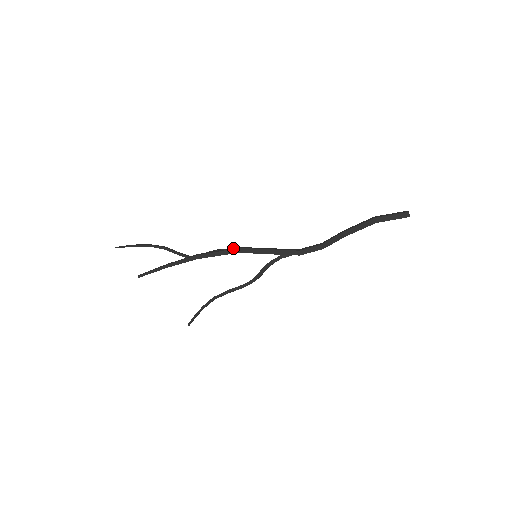
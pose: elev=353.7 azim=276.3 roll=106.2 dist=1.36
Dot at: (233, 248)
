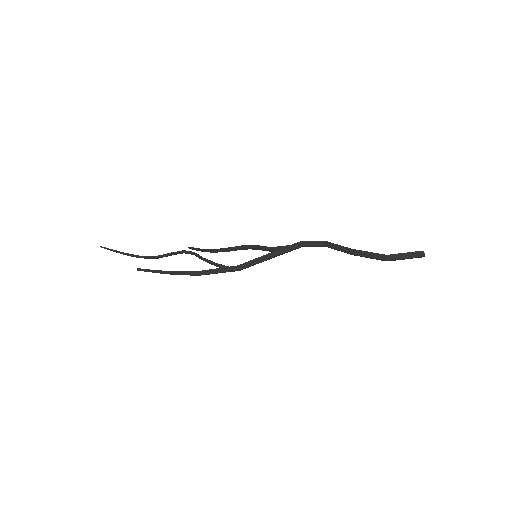
Dot at: (233, 270)
